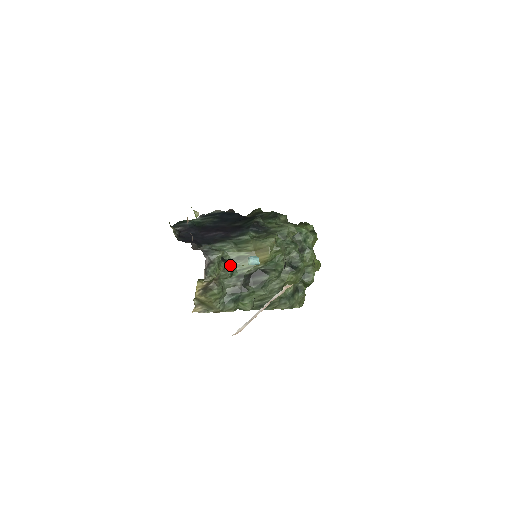
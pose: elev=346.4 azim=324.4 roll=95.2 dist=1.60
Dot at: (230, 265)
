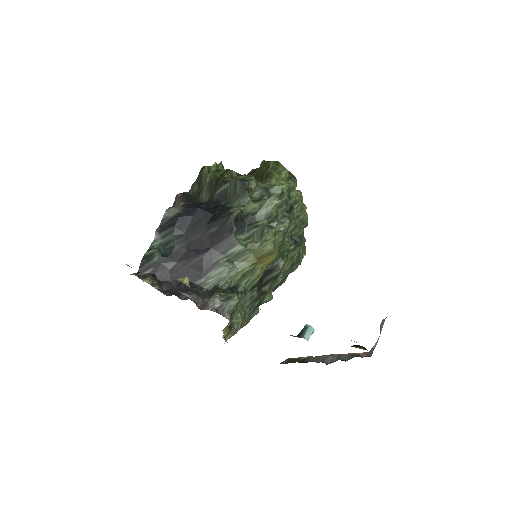
Dot at: (239, 287)
